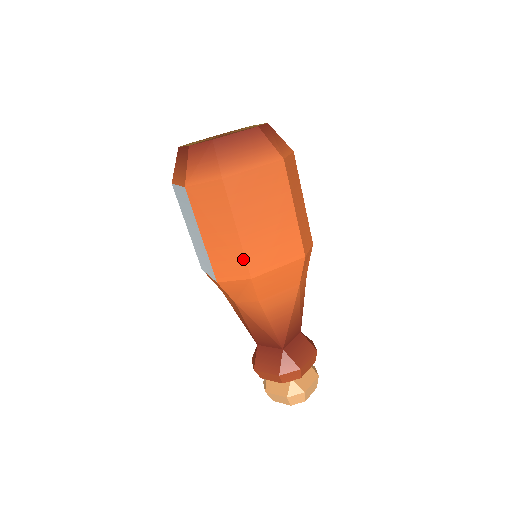
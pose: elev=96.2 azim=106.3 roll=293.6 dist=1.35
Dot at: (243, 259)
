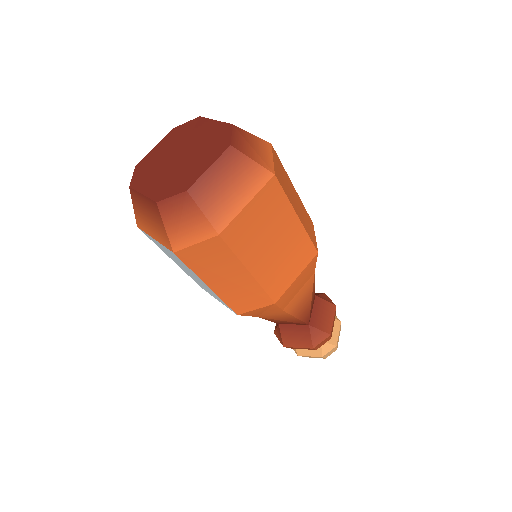
Dot at: (262, 292)
